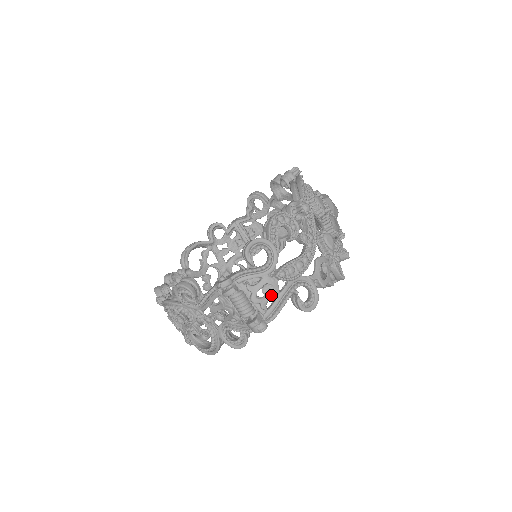
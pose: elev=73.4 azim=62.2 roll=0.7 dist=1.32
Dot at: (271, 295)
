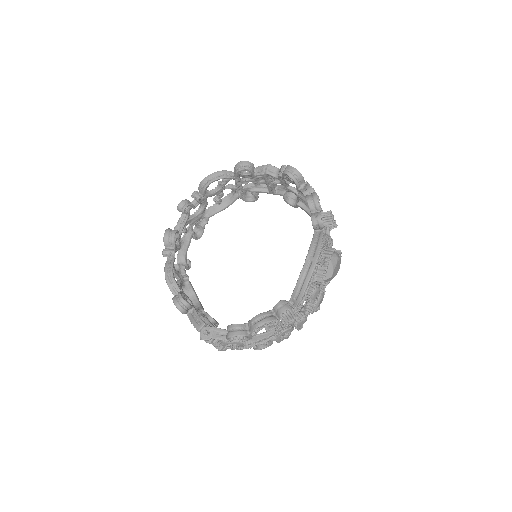
Dot at: occluded
